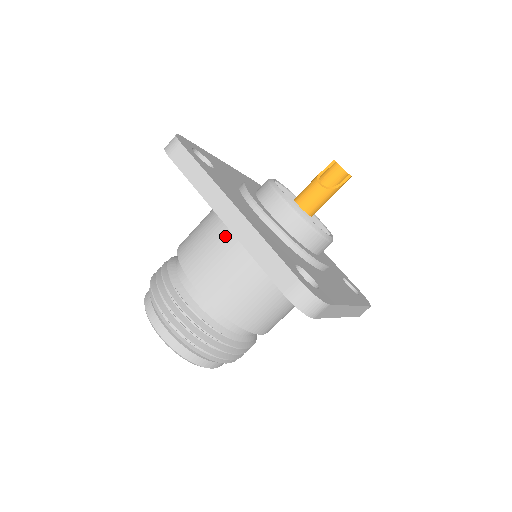
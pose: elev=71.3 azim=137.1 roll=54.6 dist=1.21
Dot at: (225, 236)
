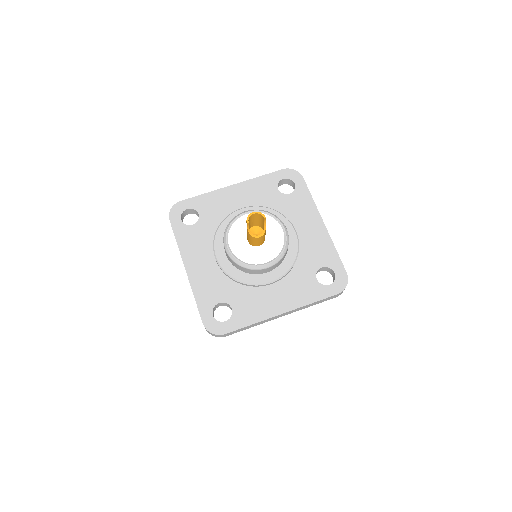
Dot at: occluded
